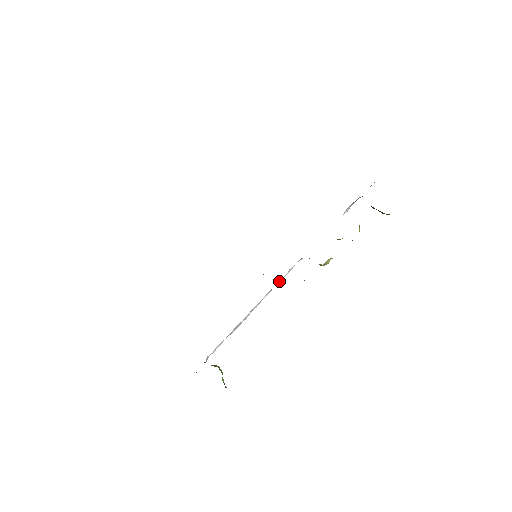
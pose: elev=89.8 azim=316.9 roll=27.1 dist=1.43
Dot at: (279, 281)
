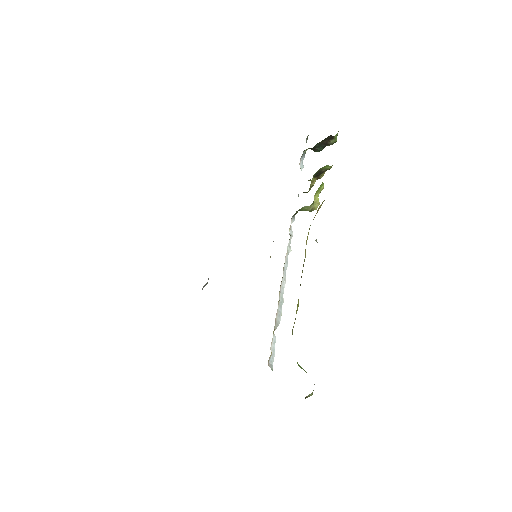
Dot at: (288, 247)
